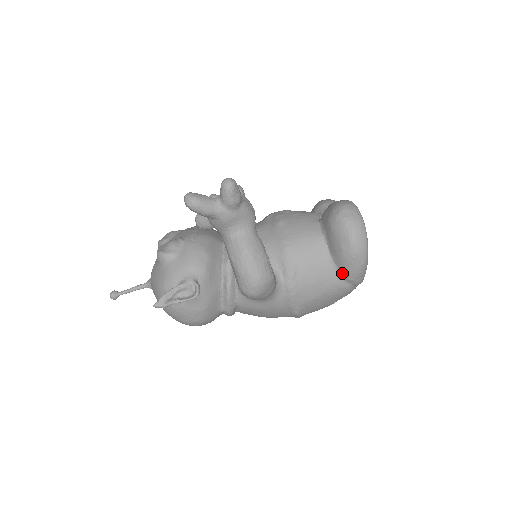
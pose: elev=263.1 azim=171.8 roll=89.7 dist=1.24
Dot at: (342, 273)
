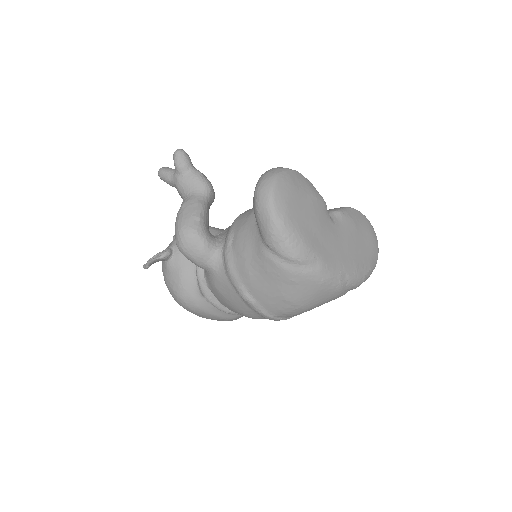
Dot at: (262, 237)
